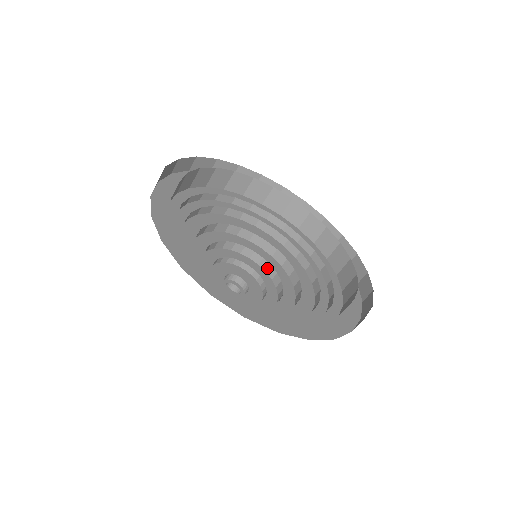
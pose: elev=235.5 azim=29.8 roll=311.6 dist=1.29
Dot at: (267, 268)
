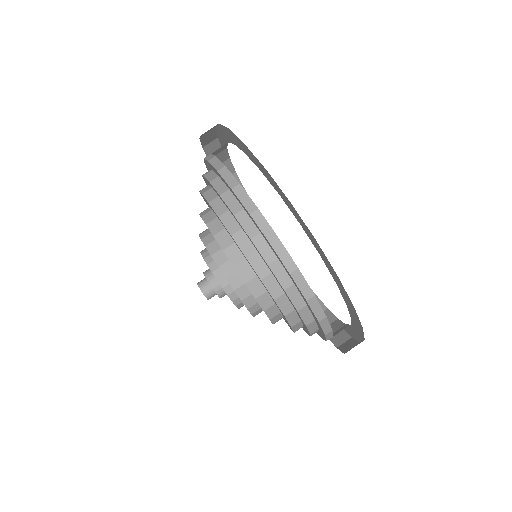
Dot at: occluded
